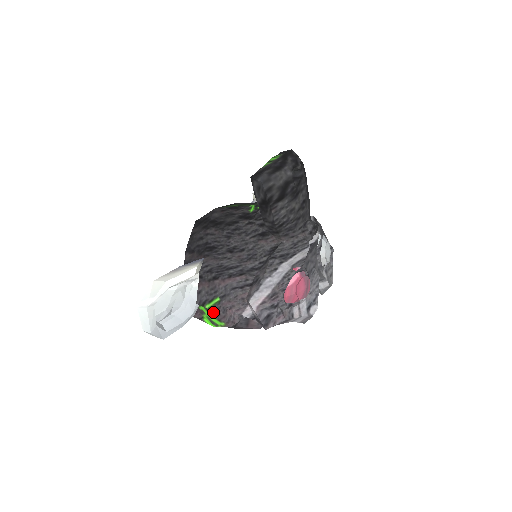
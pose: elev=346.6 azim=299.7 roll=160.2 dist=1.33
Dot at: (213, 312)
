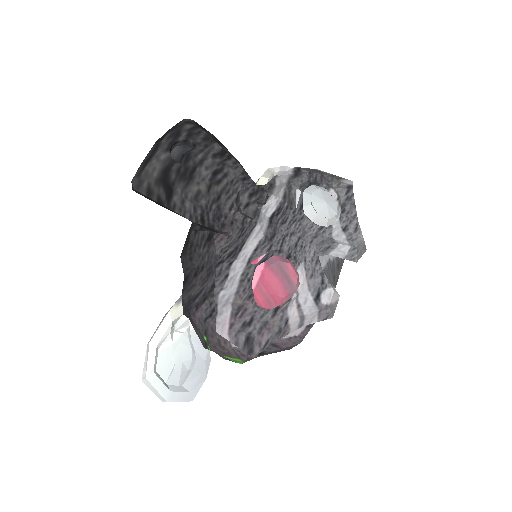
Dot at: (217, 352)
